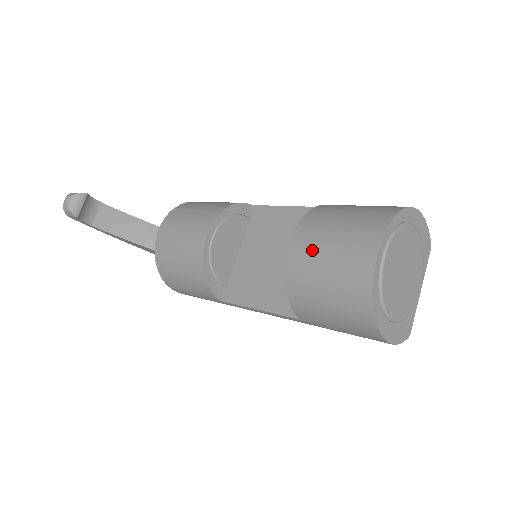
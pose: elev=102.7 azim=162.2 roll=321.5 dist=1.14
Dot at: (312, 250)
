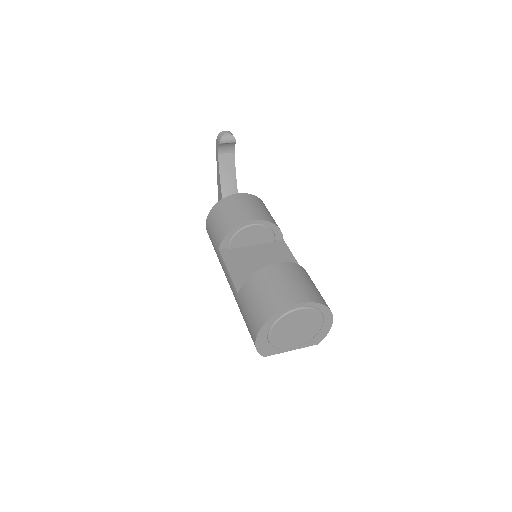
Dot at: (281, 275)
